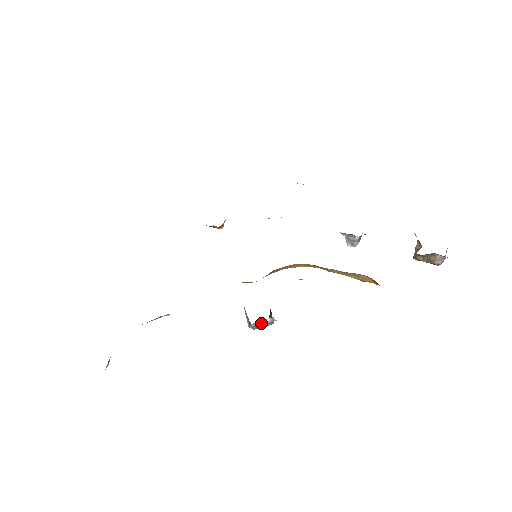
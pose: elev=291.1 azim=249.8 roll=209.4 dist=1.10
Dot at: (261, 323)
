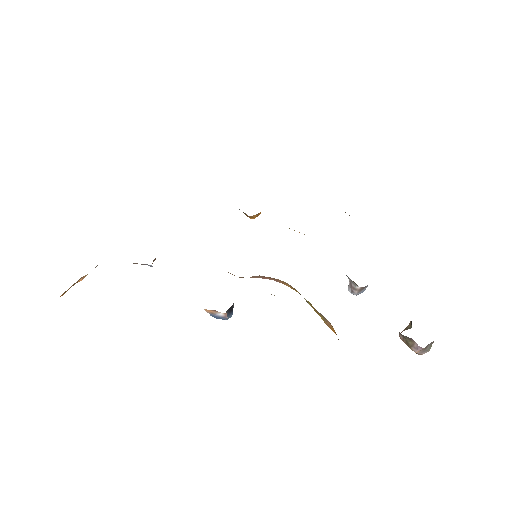
Dot at: (214, 313)
